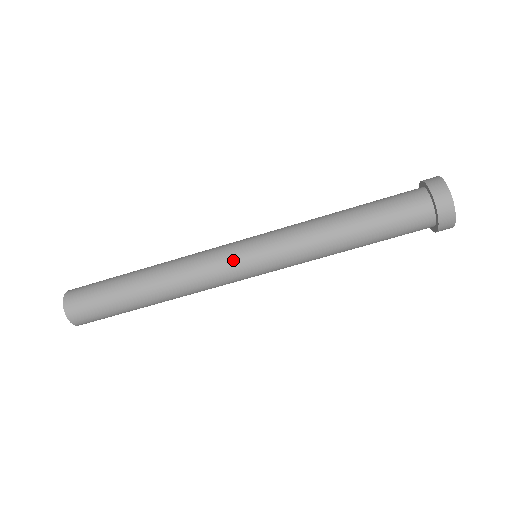
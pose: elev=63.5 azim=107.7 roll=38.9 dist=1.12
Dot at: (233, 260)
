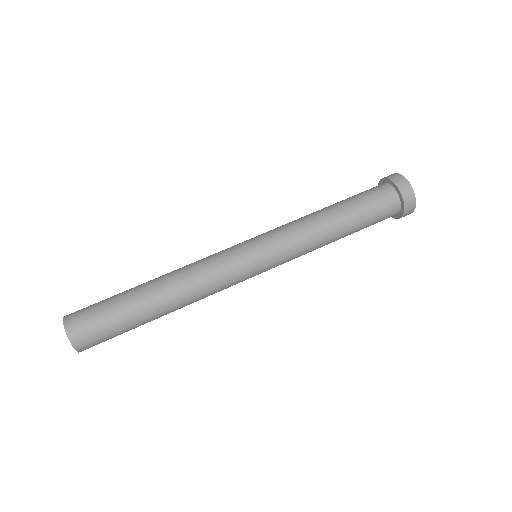
Dot at: (232, 246)
